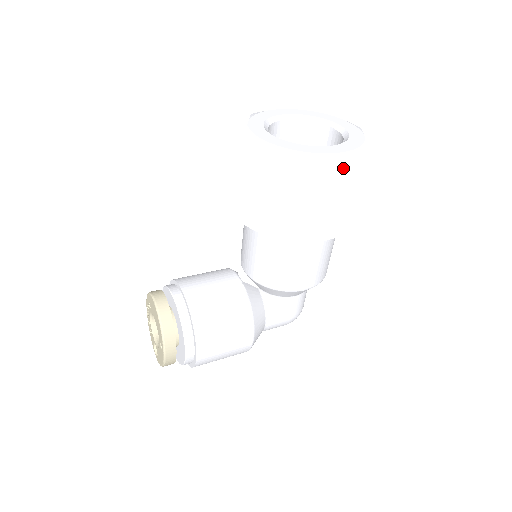
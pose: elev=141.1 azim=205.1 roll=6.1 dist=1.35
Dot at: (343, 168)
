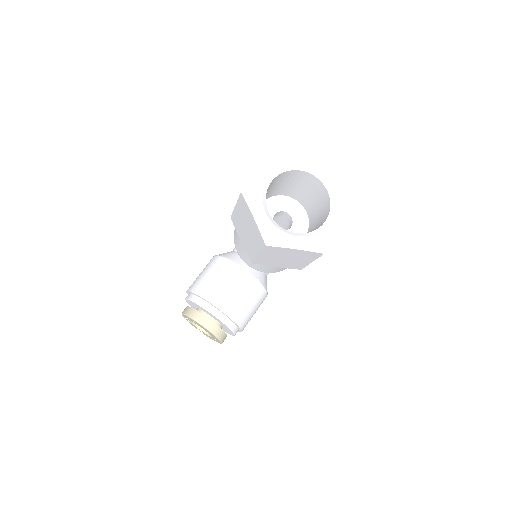
Dot at: occluded
